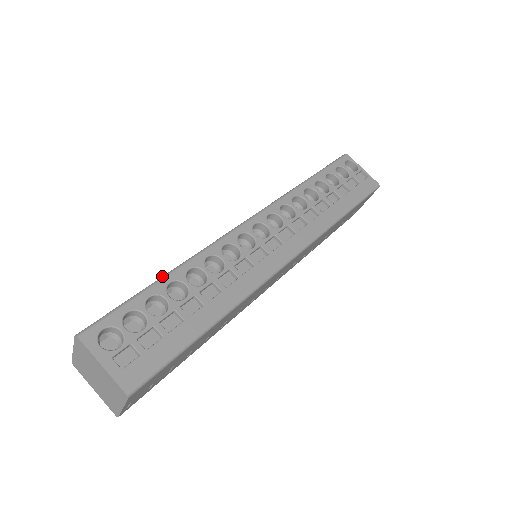
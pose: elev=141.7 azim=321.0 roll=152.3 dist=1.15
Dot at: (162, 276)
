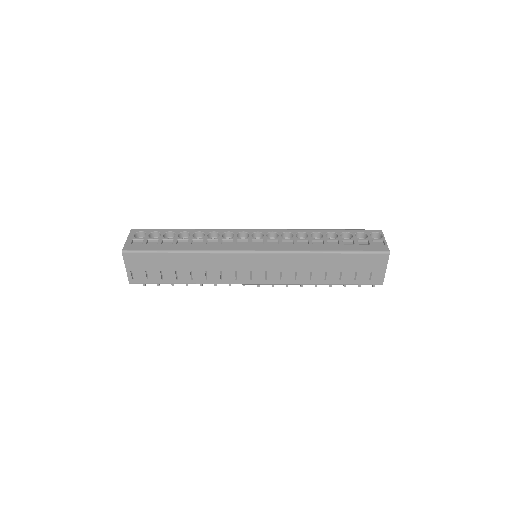
Dot at: (185, 229)
